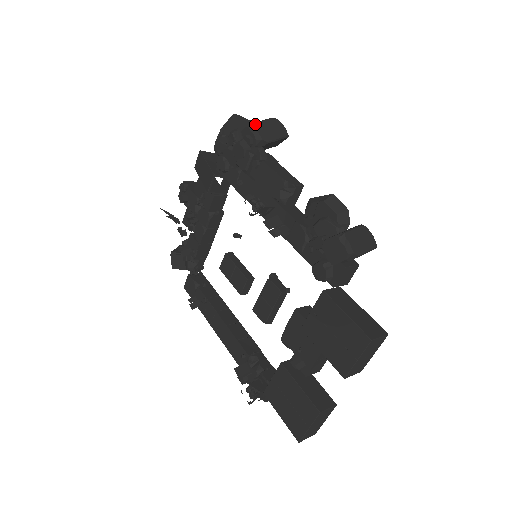
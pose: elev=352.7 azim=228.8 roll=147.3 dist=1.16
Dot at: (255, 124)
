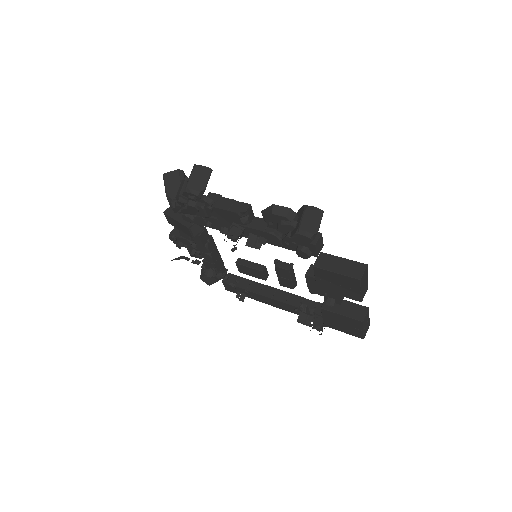
Dot at: (188, 186)
